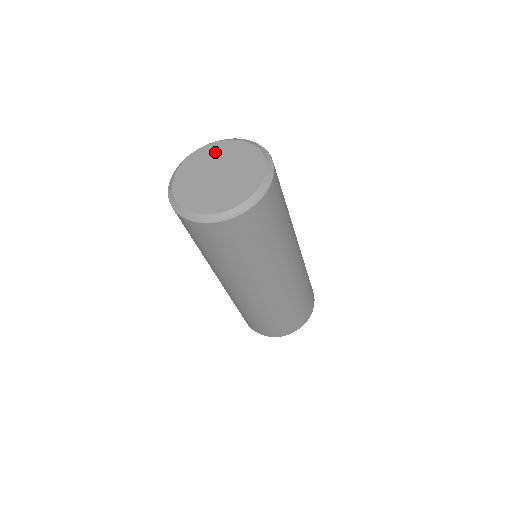
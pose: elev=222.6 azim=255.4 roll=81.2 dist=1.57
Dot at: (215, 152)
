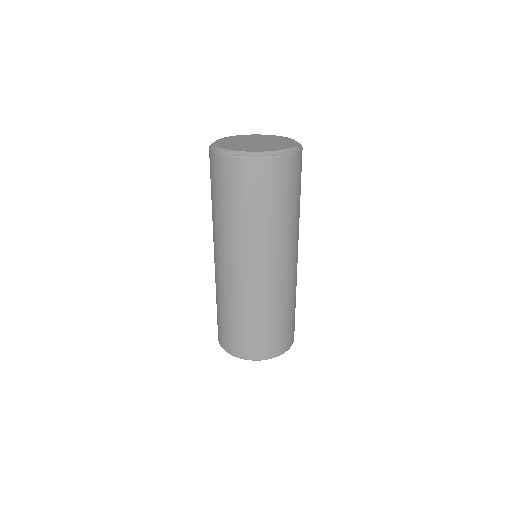
Dot at: (253, 137)
